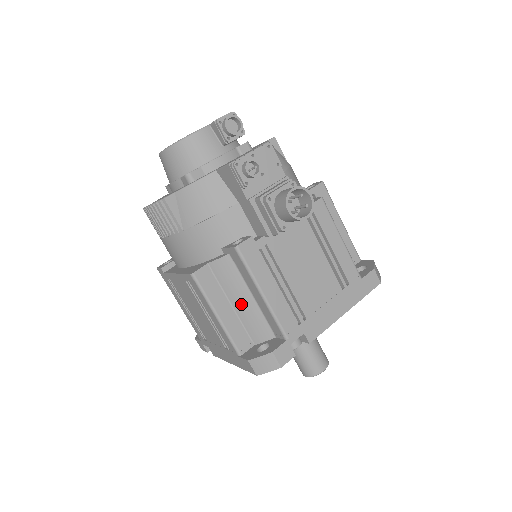
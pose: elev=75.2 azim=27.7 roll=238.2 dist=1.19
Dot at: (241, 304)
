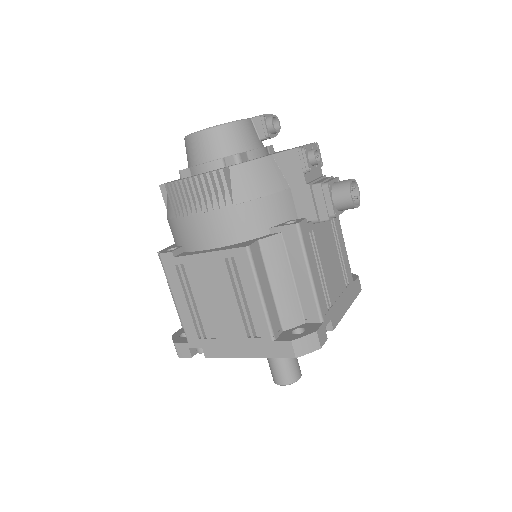
Dot at: (281, 286)
